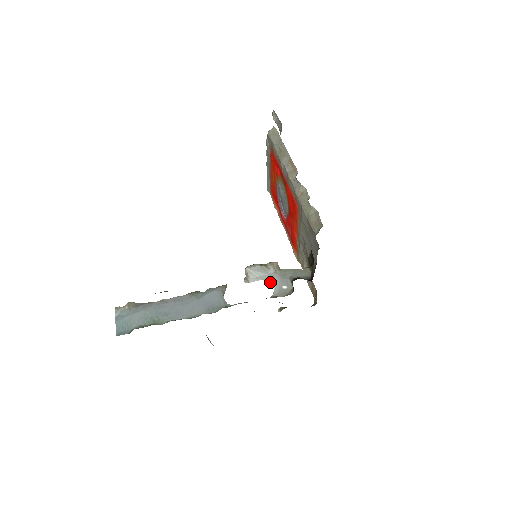
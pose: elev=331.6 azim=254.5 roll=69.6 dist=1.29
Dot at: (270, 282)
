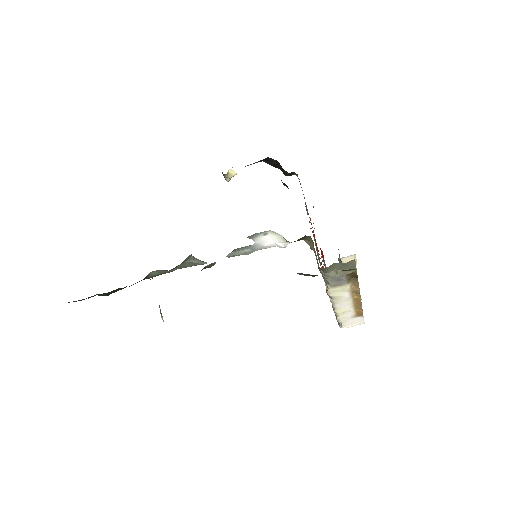
Dot at: (253, 244)
